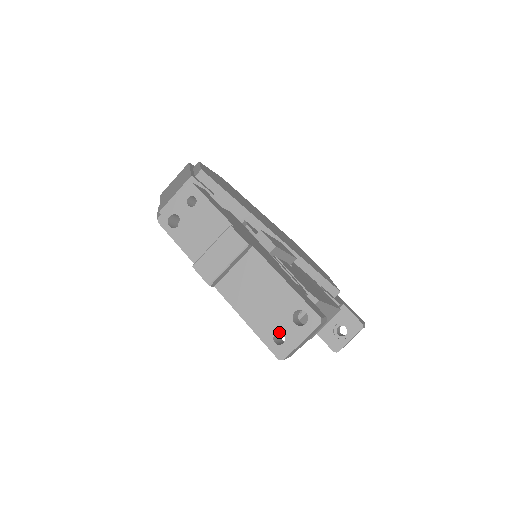
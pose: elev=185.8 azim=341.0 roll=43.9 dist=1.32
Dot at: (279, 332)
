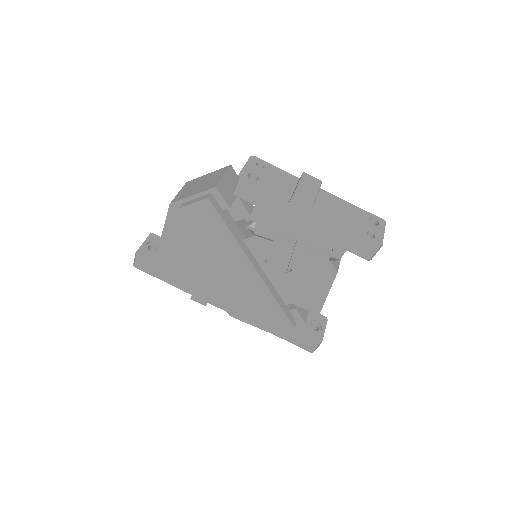
Dot at: (368, 231)
